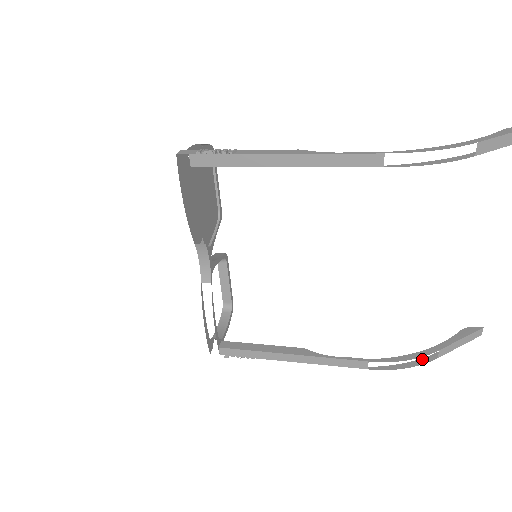
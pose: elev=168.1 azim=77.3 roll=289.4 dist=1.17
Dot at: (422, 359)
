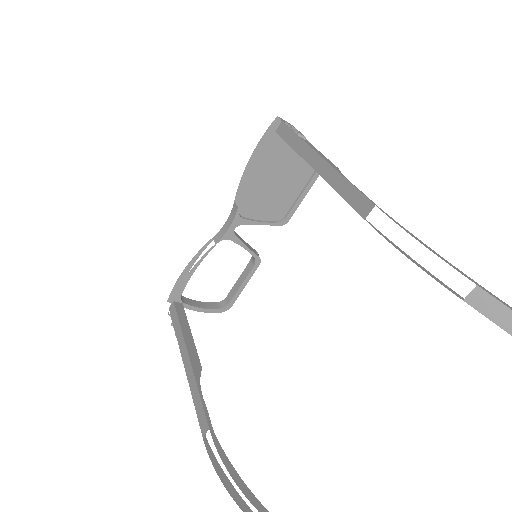
Dot at: (246, 504)
